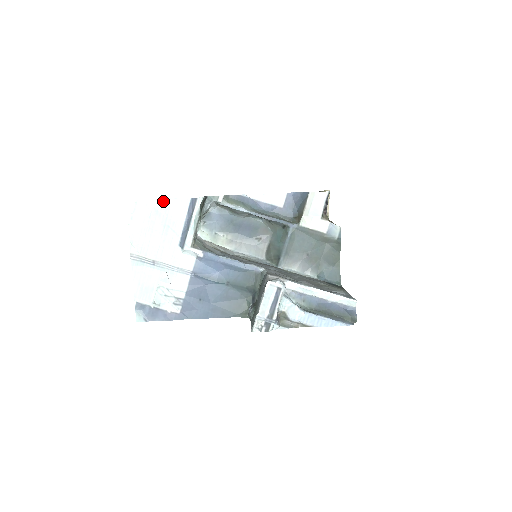
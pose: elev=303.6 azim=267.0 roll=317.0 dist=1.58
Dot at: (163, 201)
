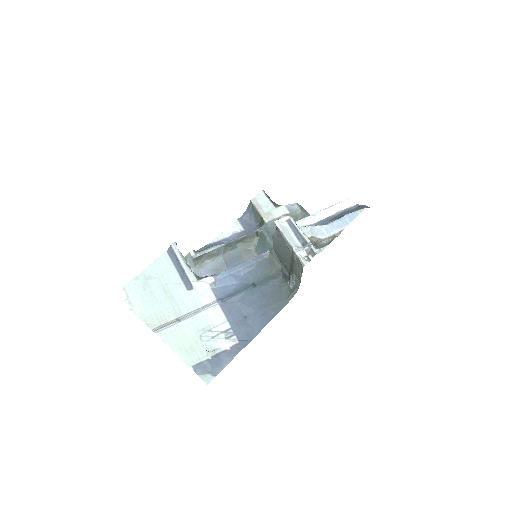
Dot at: (146, 271)
